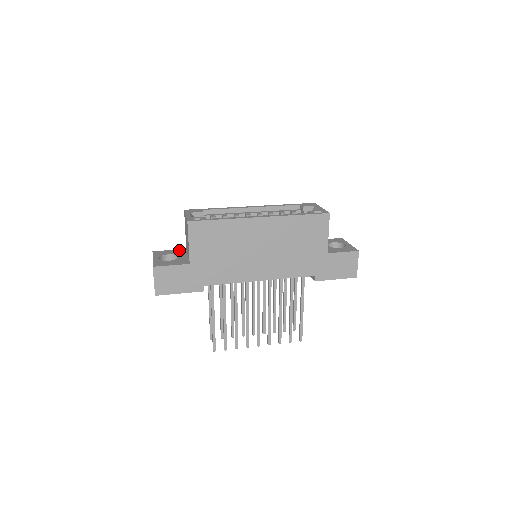
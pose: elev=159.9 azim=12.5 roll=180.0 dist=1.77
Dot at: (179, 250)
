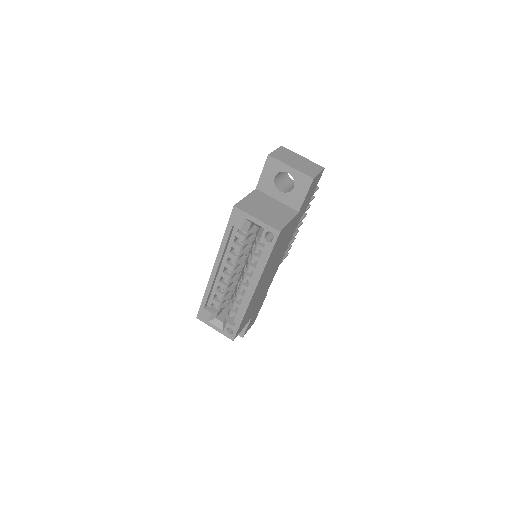
Dot at: occluded
